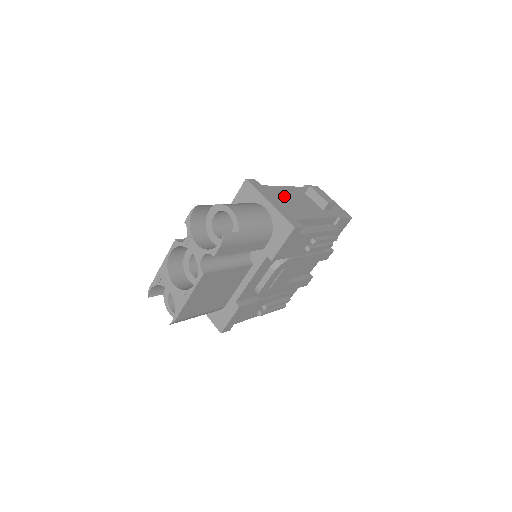
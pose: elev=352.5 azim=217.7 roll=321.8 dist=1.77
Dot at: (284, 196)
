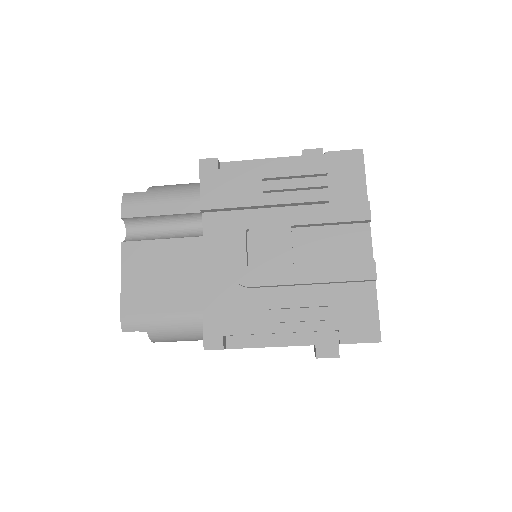
Dot at: occluded
